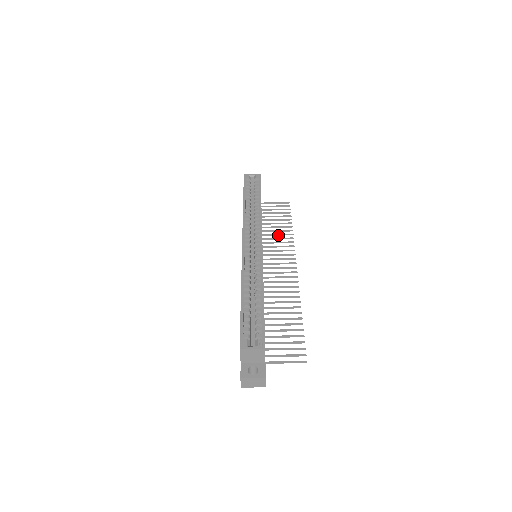
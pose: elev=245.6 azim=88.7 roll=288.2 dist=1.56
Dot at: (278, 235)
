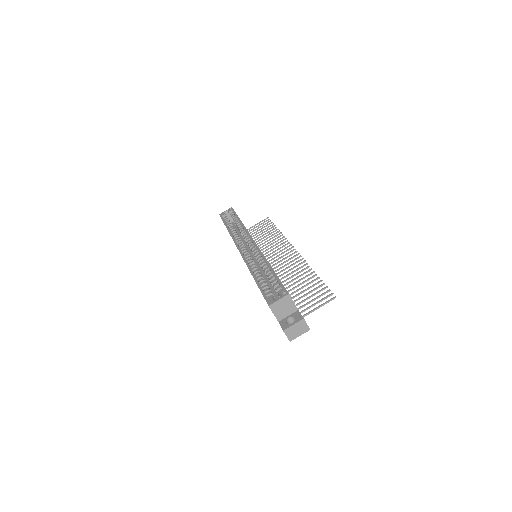
Dot at: occluded
